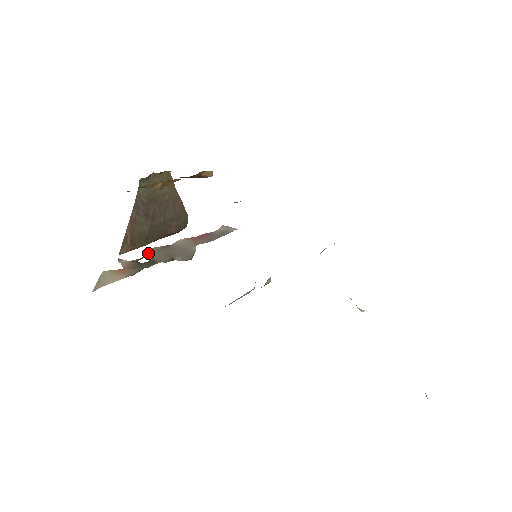
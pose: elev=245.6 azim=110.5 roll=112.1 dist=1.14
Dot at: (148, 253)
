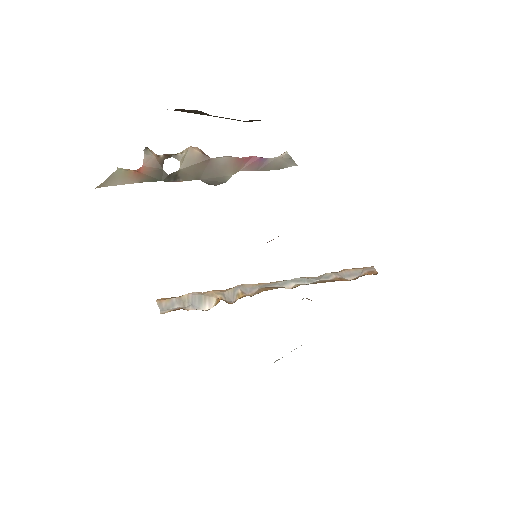
Dot at: (180, 156)
